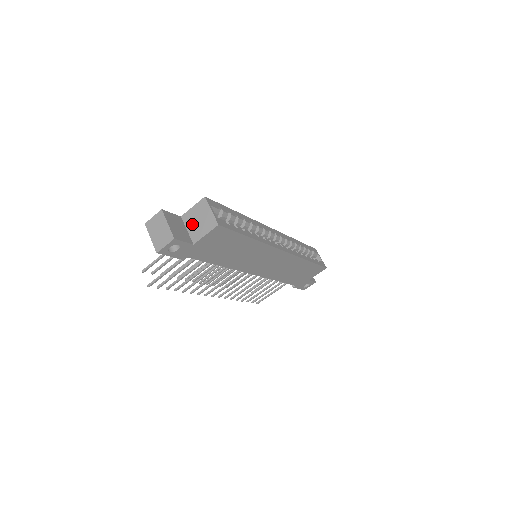
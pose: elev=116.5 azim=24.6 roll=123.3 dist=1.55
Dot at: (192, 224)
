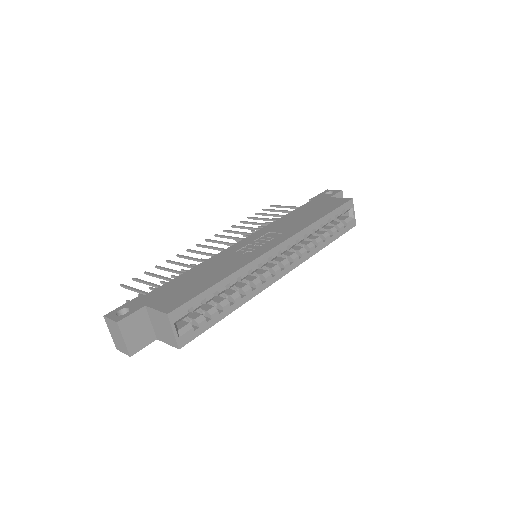
Dot at: (155, 323)
